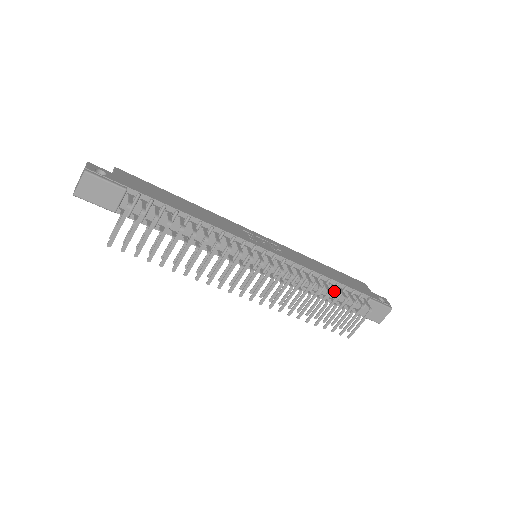
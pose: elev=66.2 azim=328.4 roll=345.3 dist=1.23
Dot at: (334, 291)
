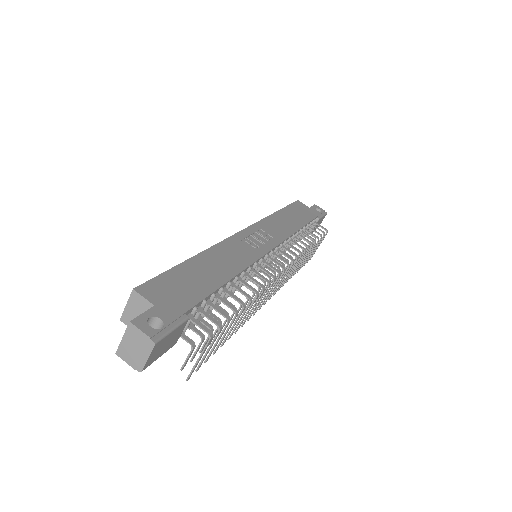
Dot at: occluded
